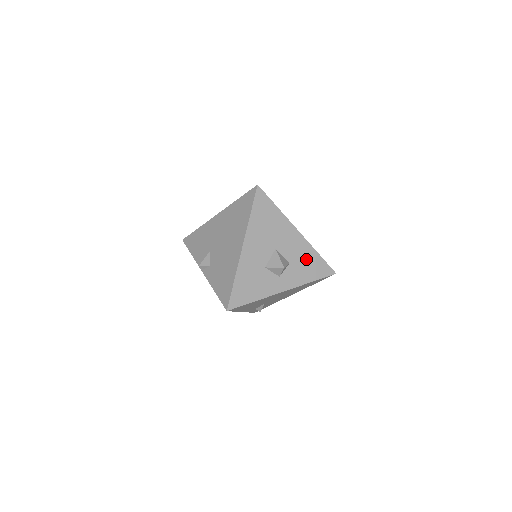
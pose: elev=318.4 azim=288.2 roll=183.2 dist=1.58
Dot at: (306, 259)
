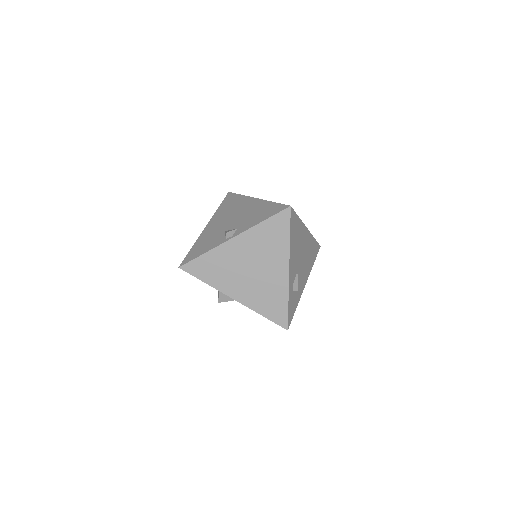
Dot at: occluded
